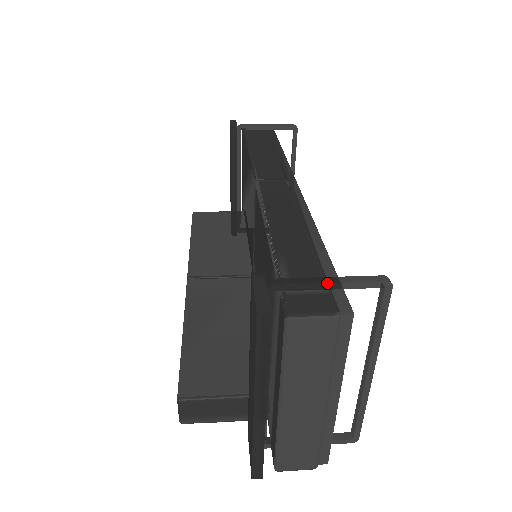
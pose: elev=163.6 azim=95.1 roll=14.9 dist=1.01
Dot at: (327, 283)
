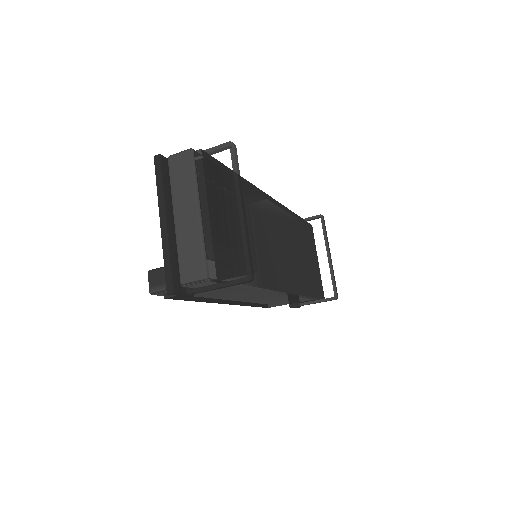
Dot at: occluded
